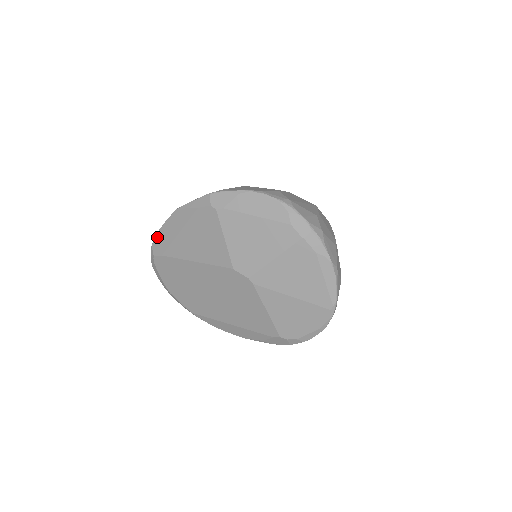
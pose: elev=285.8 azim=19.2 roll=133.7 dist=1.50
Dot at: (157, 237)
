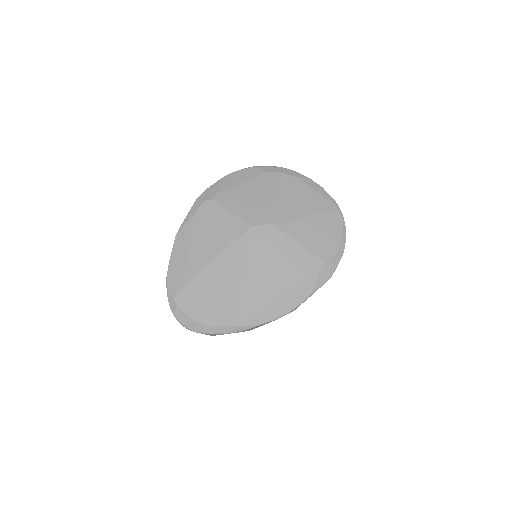
Dot at: (169, 277)
